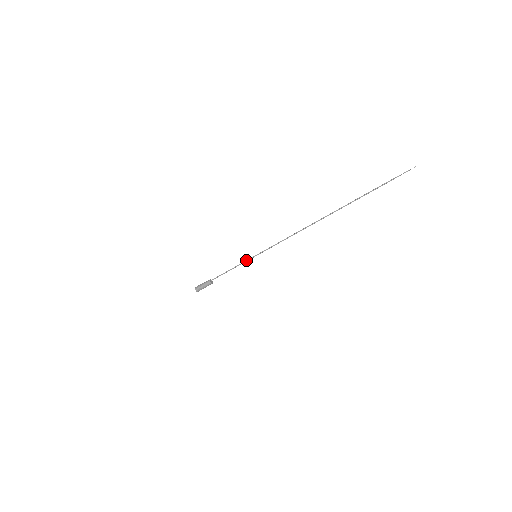
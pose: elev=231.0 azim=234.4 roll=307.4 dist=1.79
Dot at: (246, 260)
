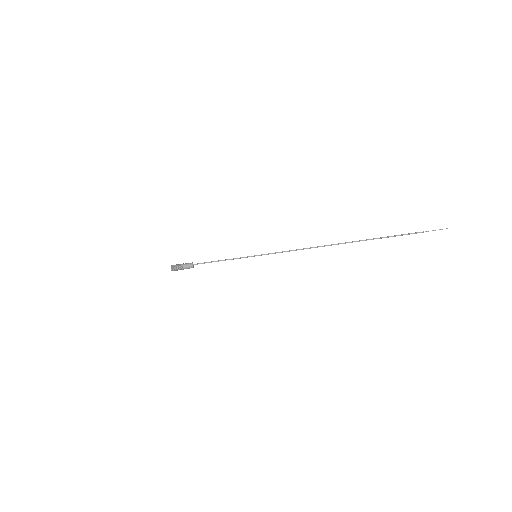
Dot at: occluded
